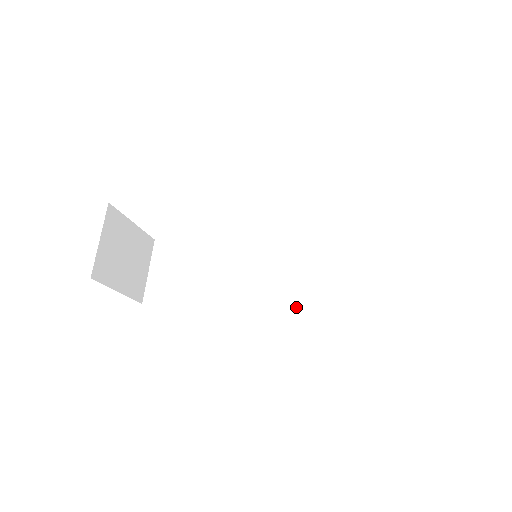
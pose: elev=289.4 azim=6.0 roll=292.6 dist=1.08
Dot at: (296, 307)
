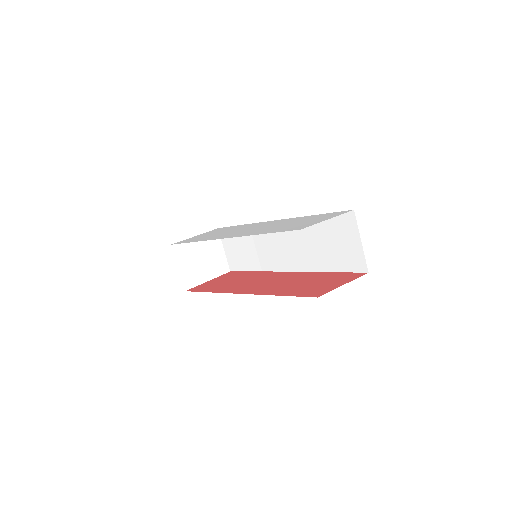
Dot at: (300, 271)
